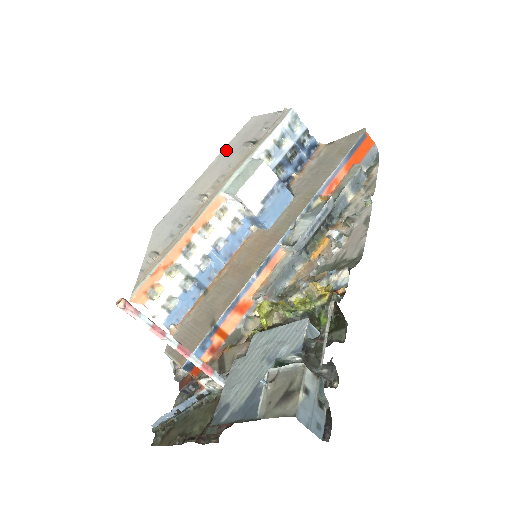
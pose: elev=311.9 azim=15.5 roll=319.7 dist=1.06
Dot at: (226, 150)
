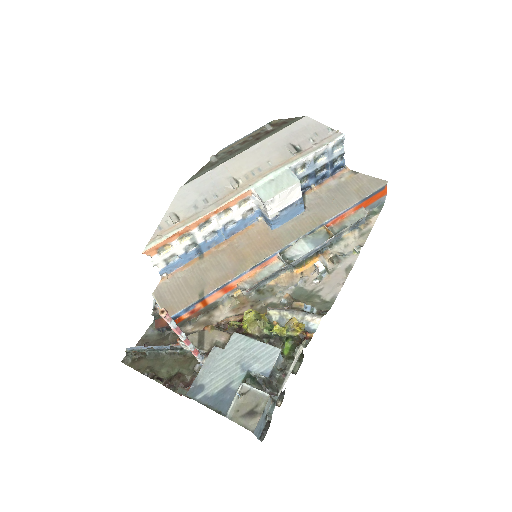
Dot at: (271, 140)
